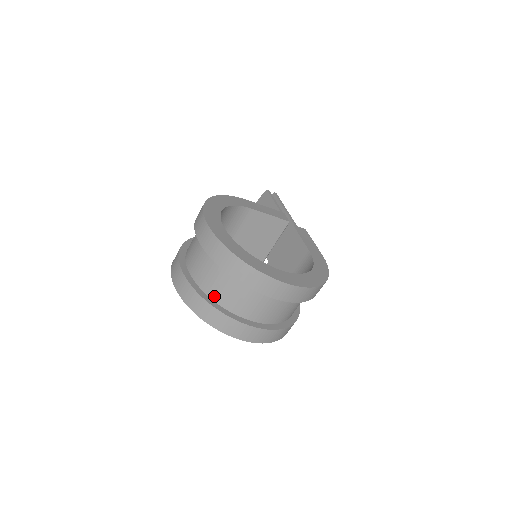
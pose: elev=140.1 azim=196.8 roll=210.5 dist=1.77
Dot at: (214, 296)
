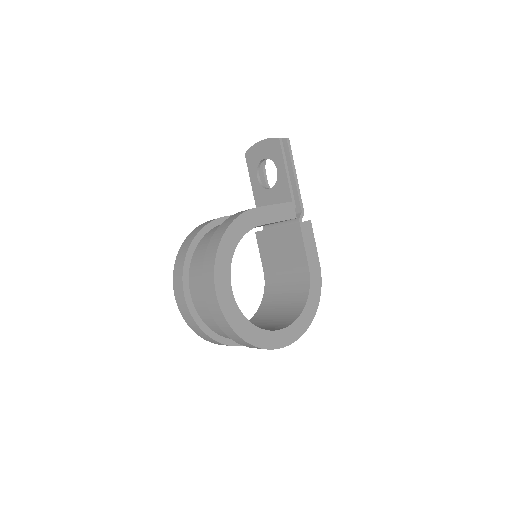
Dot at: (216, 332)
